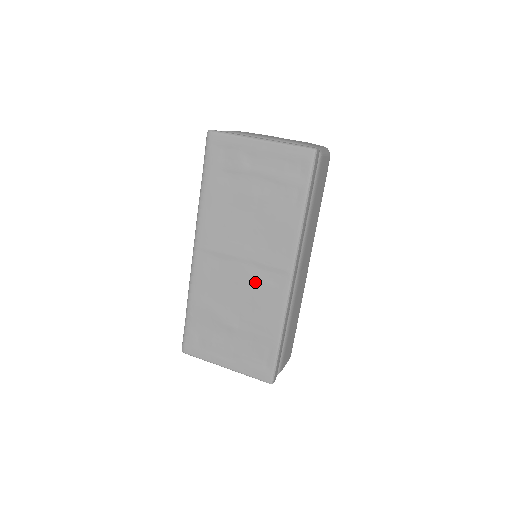
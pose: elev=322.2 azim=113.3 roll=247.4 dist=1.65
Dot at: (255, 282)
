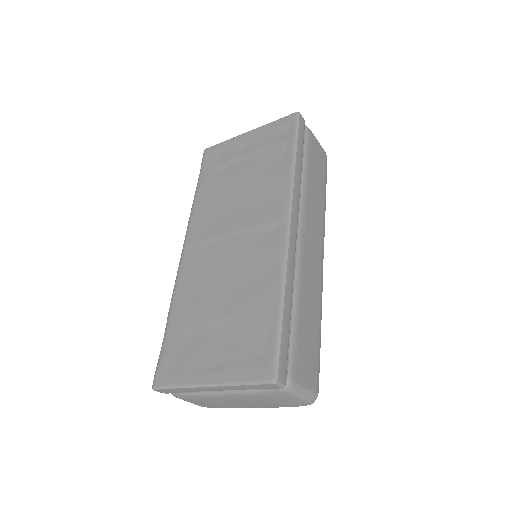
Dot at: (247, 250)
